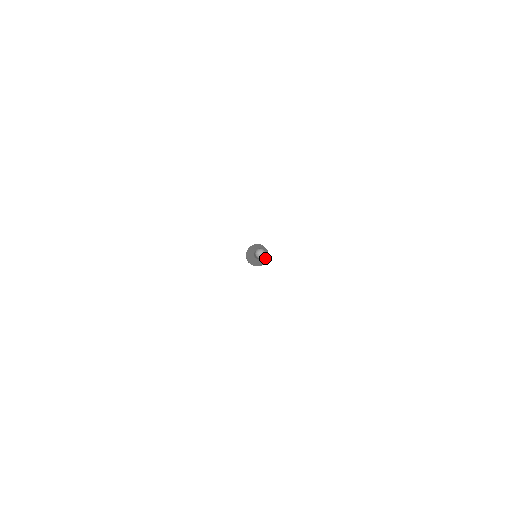
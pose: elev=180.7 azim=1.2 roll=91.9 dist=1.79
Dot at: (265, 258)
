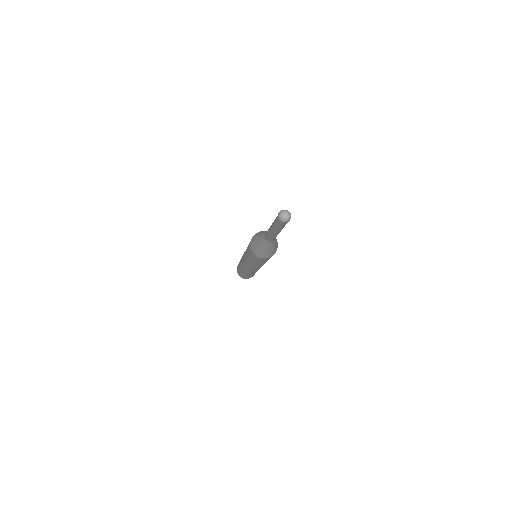
Dot at: occluded
